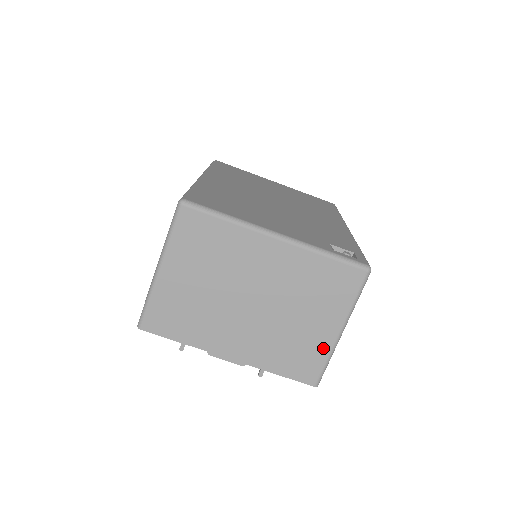
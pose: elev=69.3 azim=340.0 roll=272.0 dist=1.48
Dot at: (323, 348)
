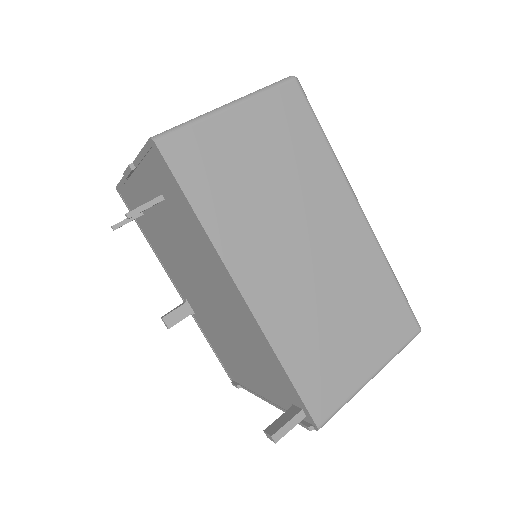
Dot at: occluded
